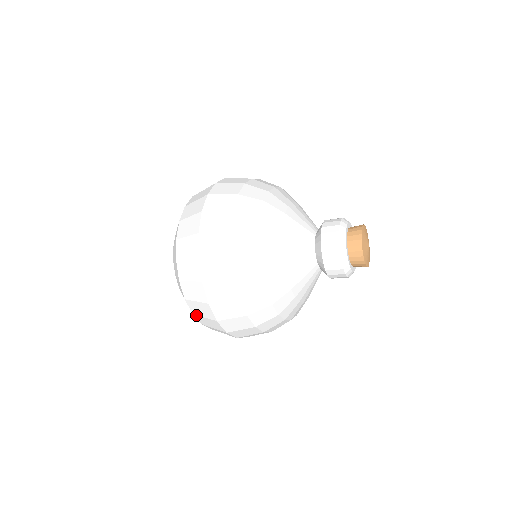
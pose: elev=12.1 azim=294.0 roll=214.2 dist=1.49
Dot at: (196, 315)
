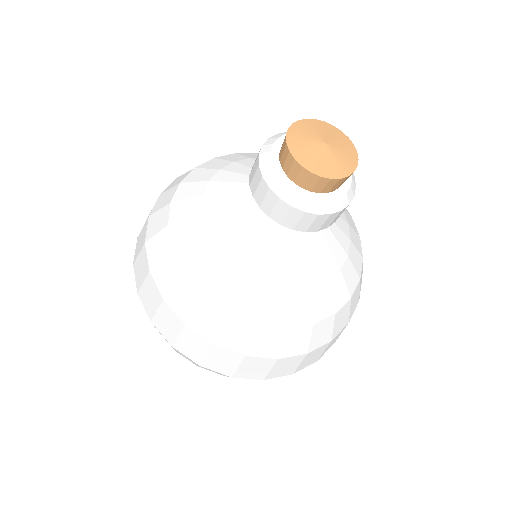
Dot at: occluded
